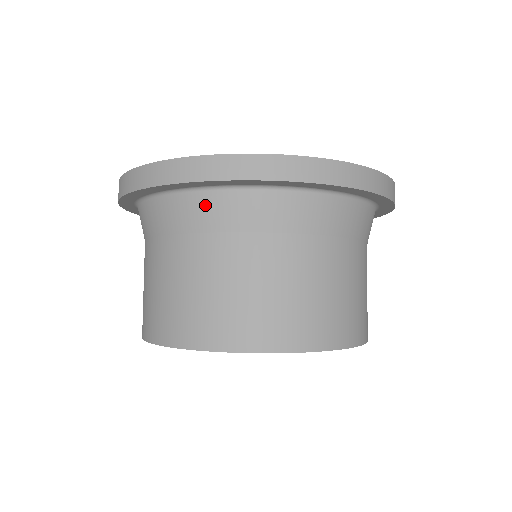
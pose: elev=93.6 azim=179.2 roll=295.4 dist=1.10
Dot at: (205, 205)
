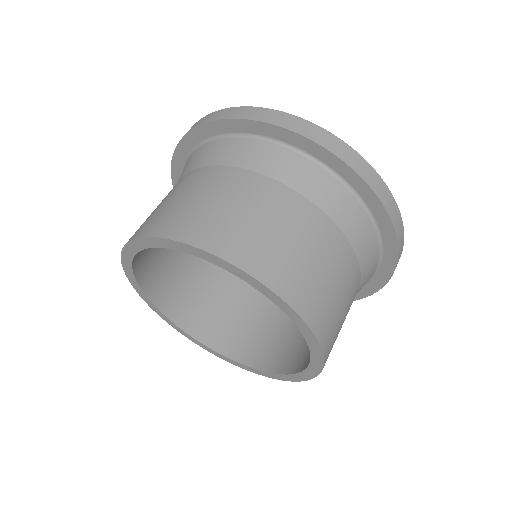
Dot at: (228, 147)
